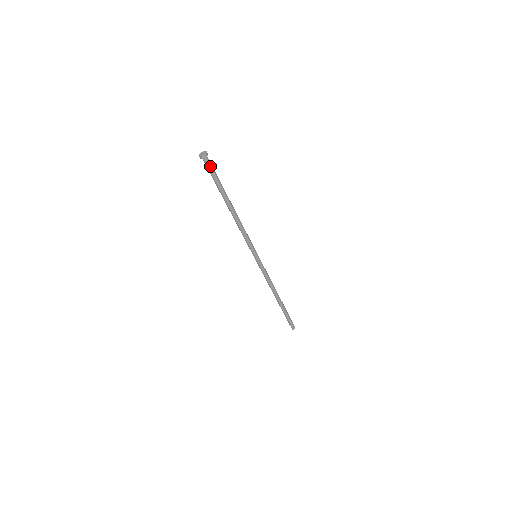
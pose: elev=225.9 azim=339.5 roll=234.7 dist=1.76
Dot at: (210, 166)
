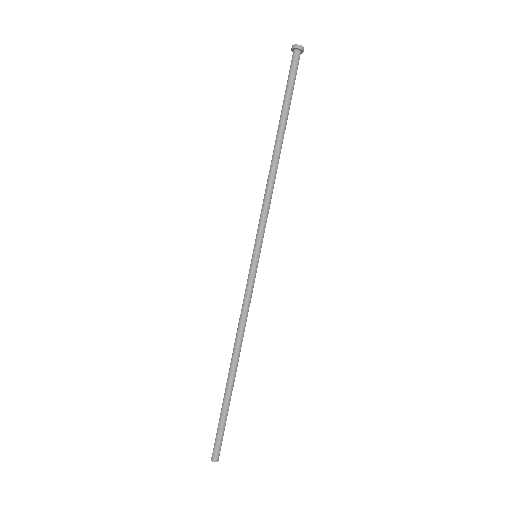
Dot at: (294, 66)
